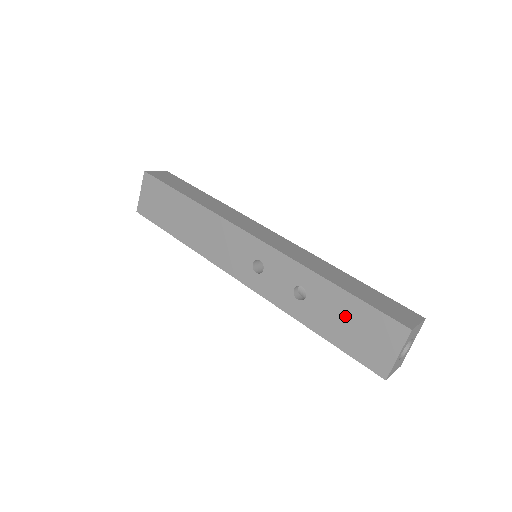
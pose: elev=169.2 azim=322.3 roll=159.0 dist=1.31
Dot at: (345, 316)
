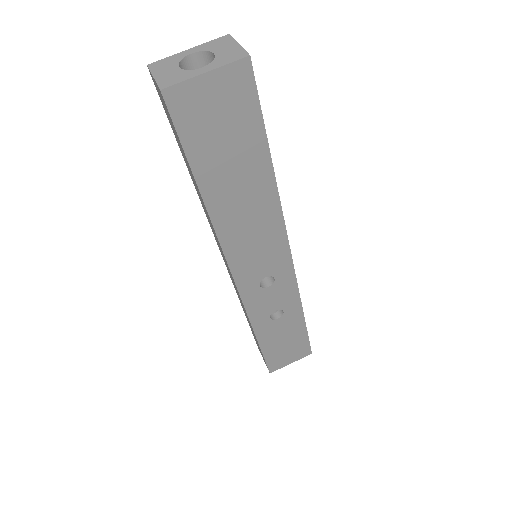
Dot at: (289, 338)
